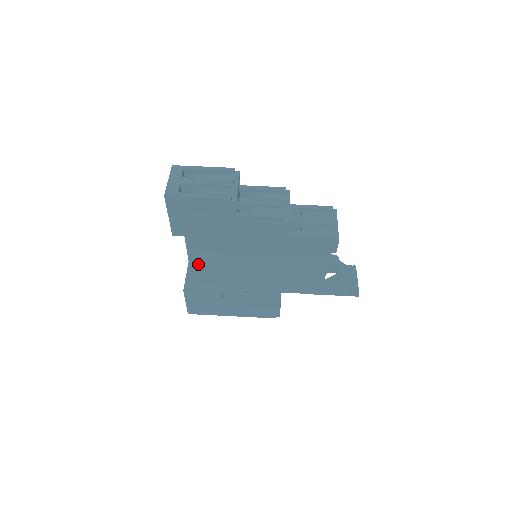
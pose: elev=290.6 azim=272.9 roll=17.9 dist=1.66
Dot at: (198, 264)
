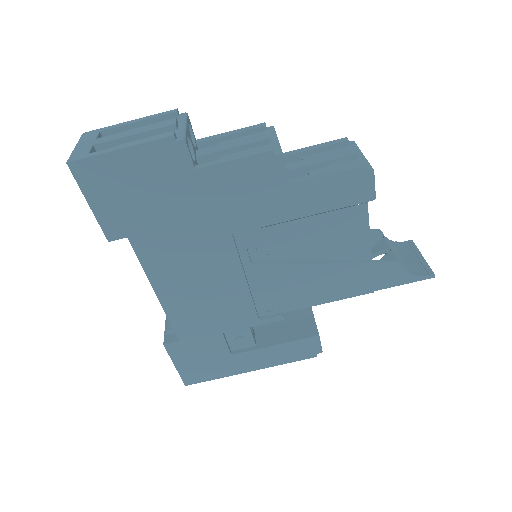
Dot at: (168, 287)
